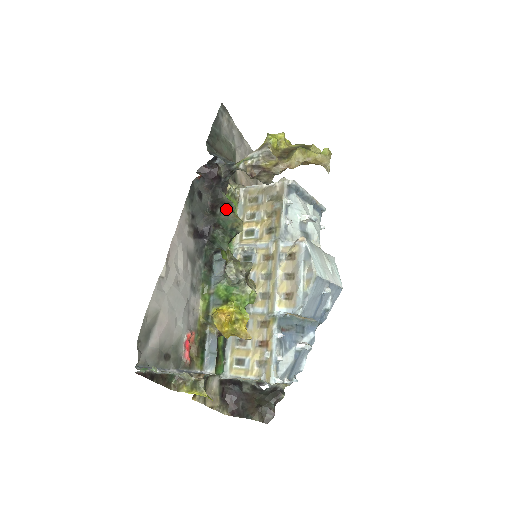
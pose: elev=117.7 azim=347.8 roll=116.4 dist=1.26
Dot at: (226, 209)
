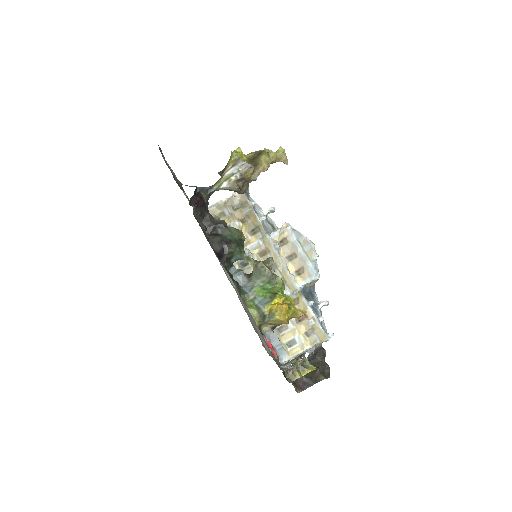
Dot at: (225, 226)
